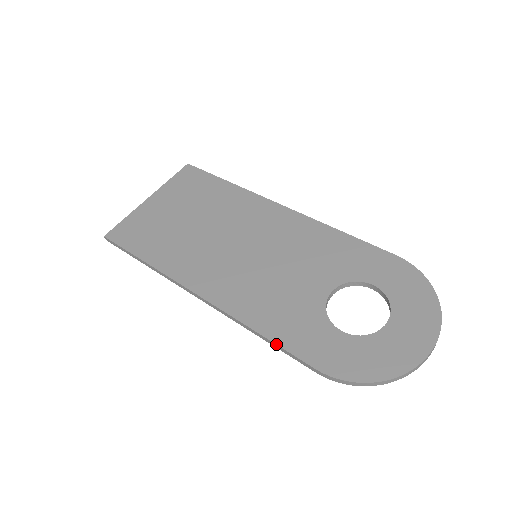
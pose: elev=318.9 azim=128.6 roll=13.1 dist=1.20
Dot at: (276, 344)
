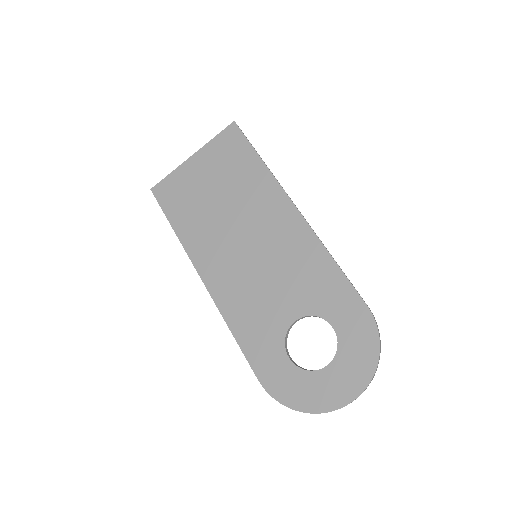
Dot at: (240, 347)
